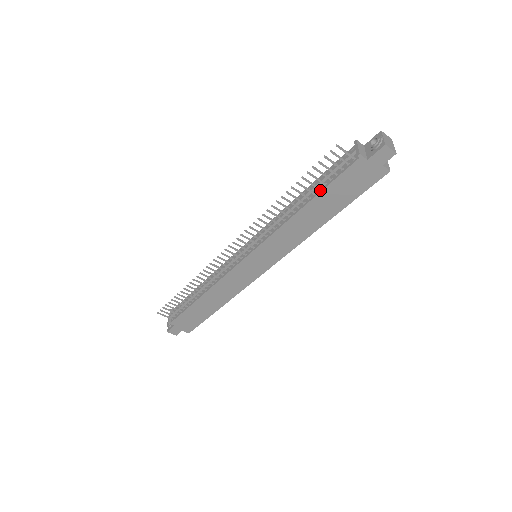
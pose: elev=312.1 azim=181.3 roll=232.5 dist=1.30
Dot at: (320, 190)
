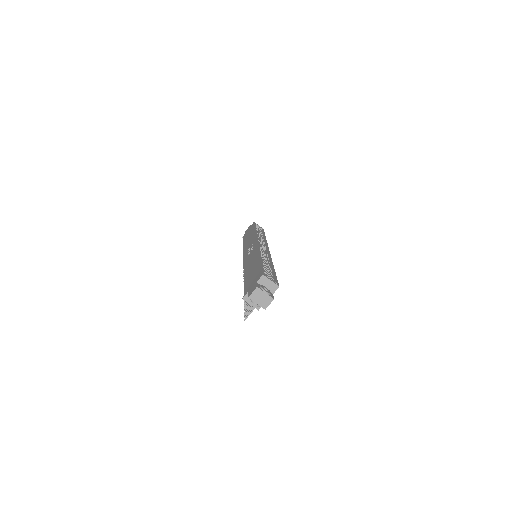
Dot at: occluded
